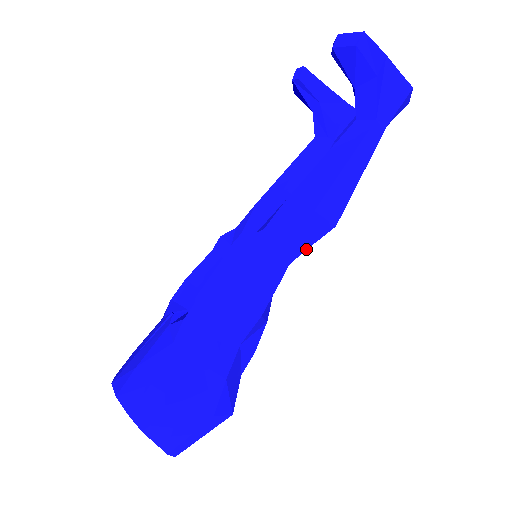
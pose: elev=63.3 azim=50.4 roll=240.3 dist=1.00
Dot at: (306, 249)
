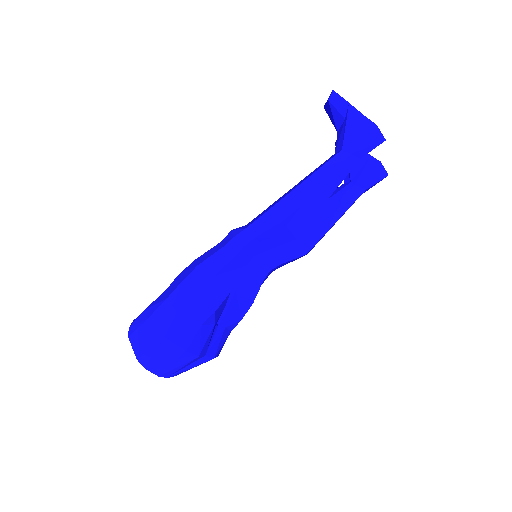
Dot at: (258, 235)
